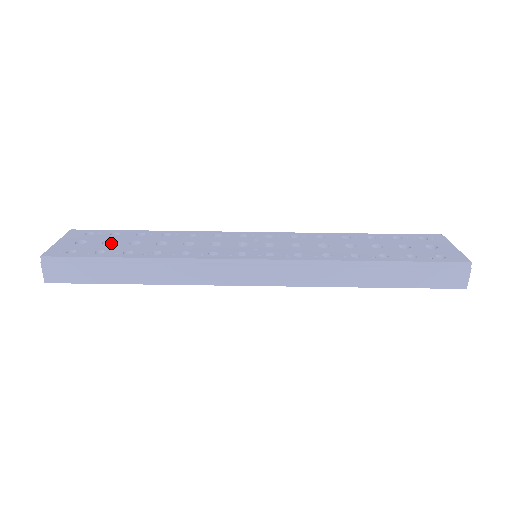
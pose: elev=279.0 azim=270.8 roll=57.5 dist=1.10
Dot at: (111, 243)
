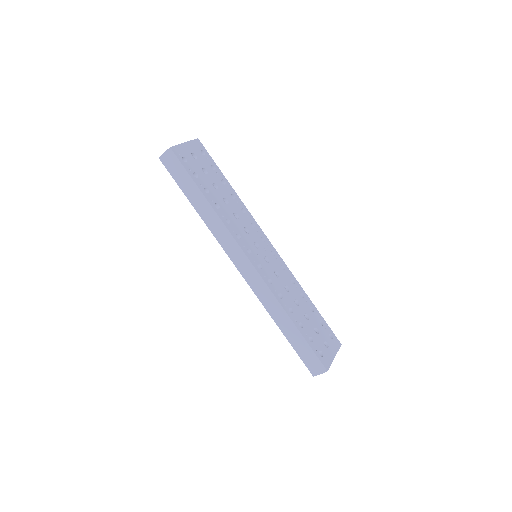
Dot at: (206, 172)
